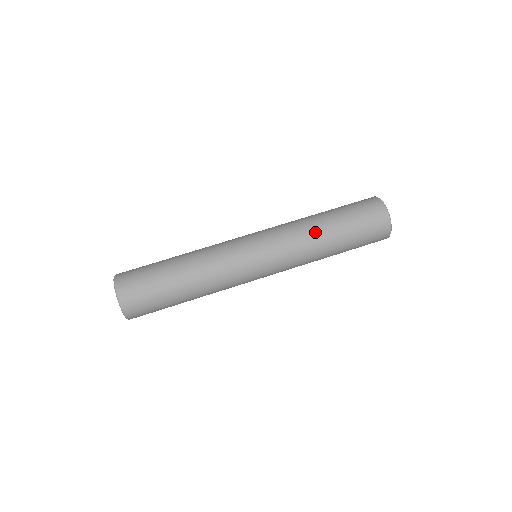
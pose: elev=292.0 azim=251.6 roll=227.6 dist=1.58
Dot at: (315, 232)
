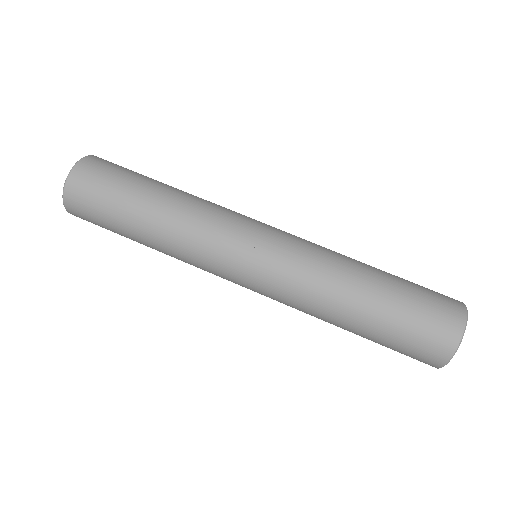
Dot at: (344, 279)
